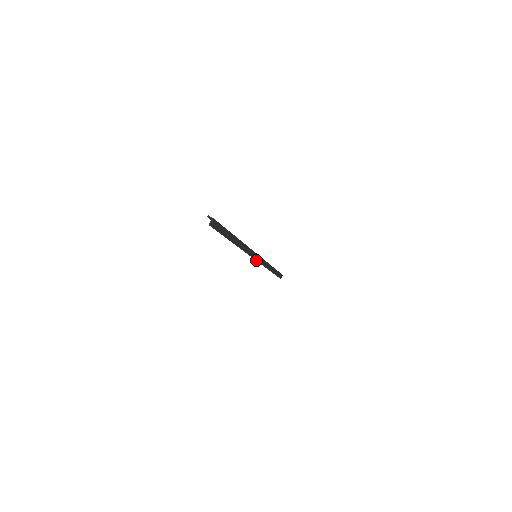
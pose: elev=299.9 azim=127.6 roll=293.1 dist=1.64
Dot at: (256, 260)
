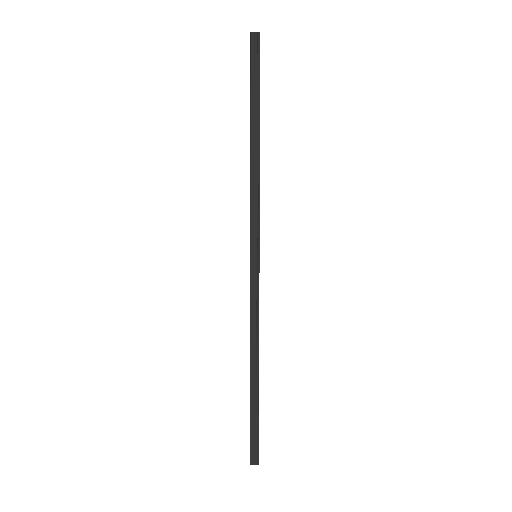
Dot at: (251, 260)
